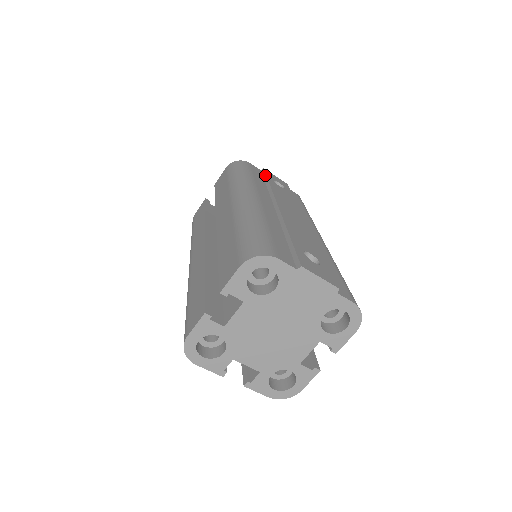
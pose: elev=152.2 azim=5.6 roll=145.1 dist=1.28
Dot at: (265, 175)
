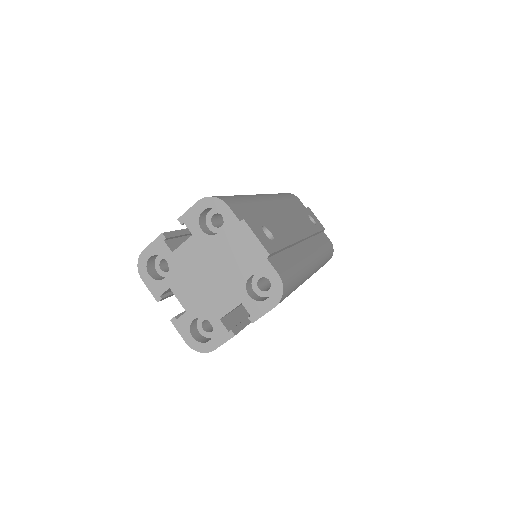
Dot at: (303, 208)
